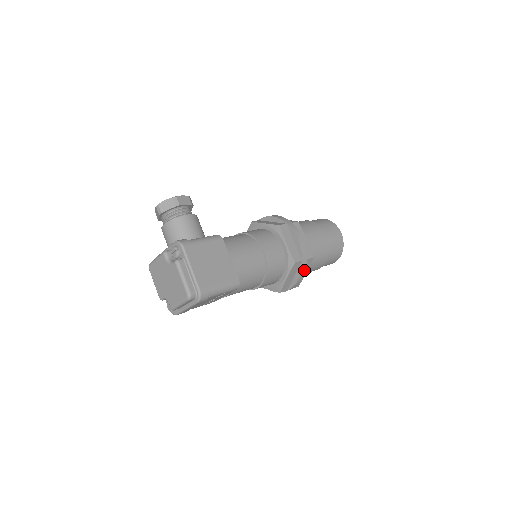
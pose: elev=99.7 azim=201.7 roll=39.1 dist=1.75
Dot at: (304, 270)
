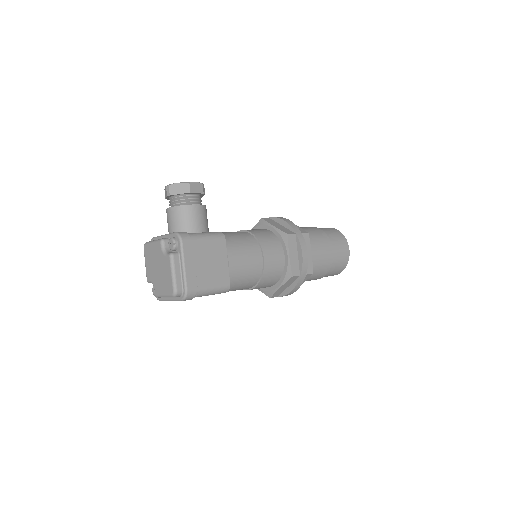
Dot at: (299, 284)
